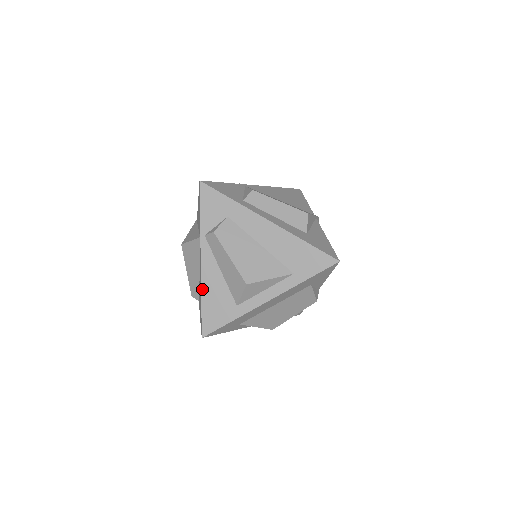
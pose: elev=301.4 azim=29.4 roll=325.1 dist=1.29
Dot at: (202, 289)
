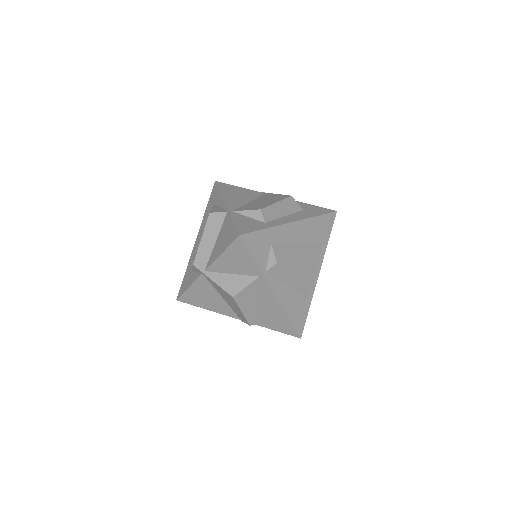
Dot at: (284, 309)
